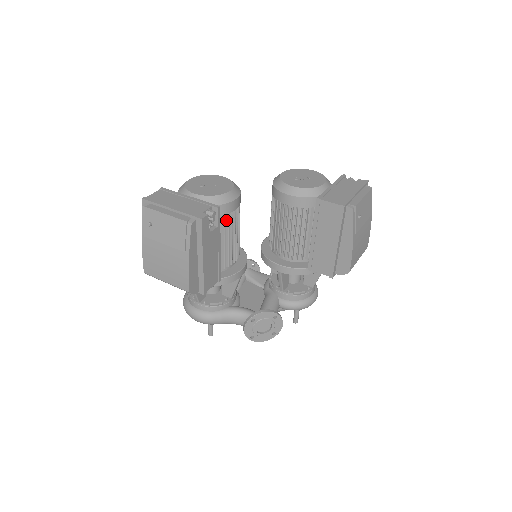
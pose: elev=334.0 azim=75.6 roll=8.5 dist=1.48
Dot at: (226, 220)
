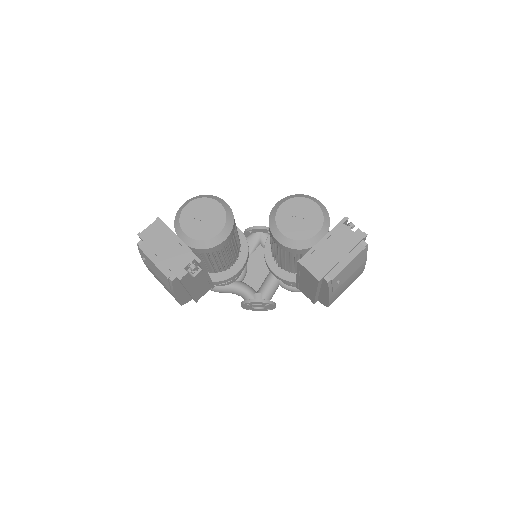
Dot at: (216, 252)
